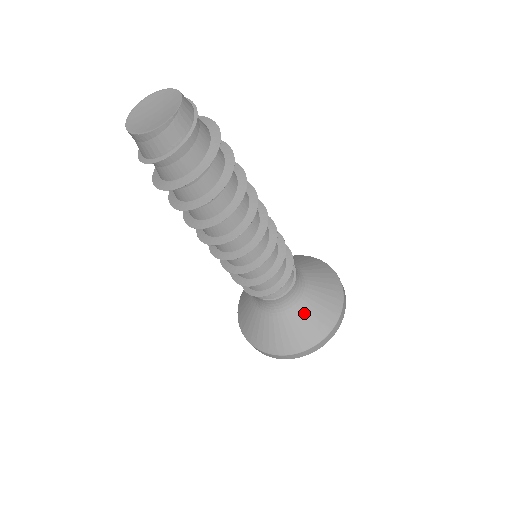
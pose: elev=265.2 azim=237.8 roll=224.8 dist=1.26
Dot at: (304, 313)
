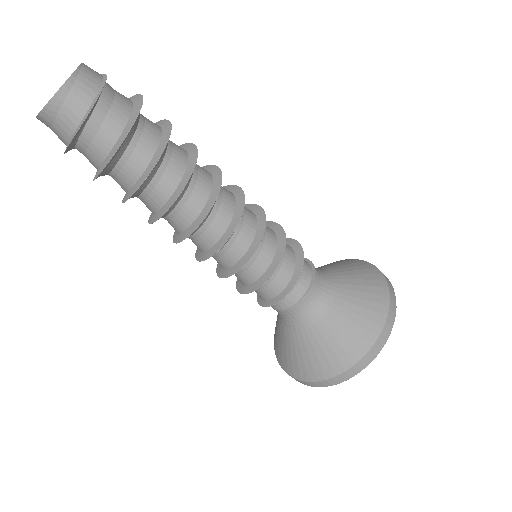
Dot at: (348, 295)
